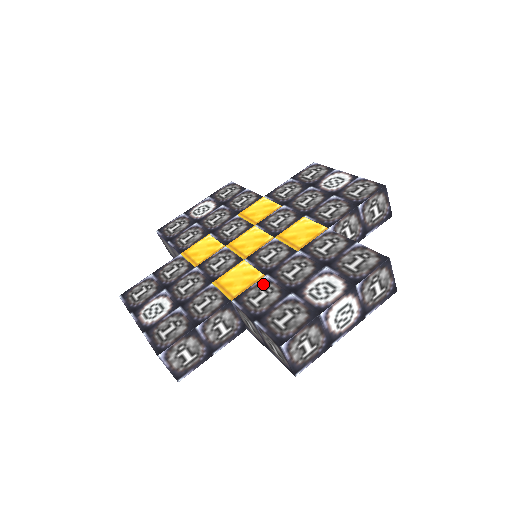
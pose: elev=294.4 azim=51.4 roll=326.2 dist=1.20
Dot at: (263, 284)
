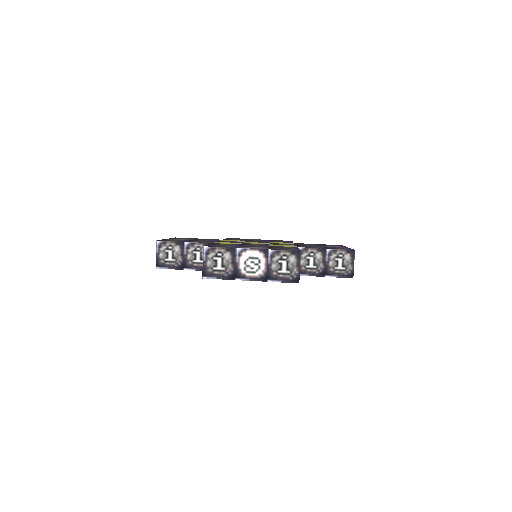
Dot at: (234, 244)
